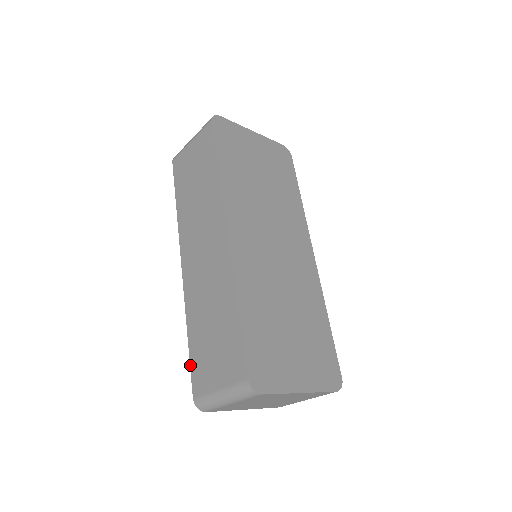
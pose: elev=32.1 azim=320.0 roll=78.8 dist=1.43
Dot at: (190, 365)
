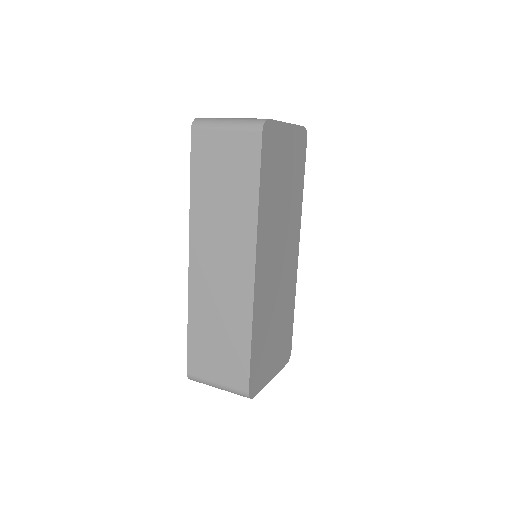
Dot at: (187, 349)
